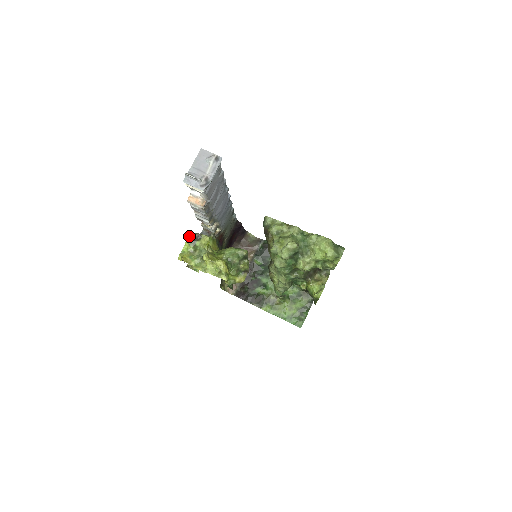
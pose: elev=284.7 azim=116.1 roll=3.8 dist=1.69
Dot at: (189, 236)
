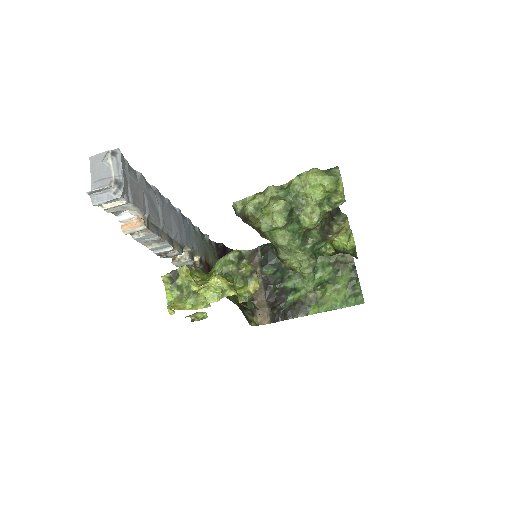
Dot at: (164, 280)
